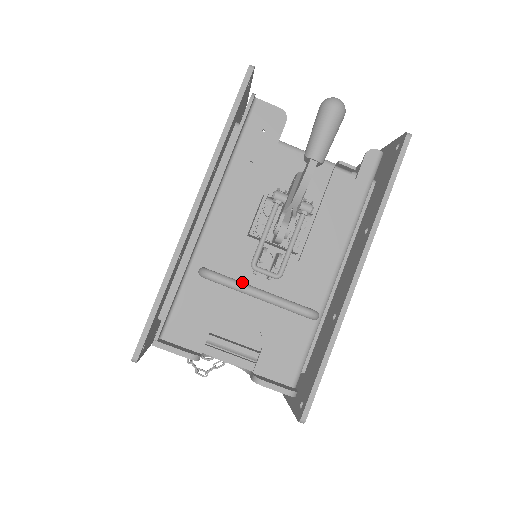
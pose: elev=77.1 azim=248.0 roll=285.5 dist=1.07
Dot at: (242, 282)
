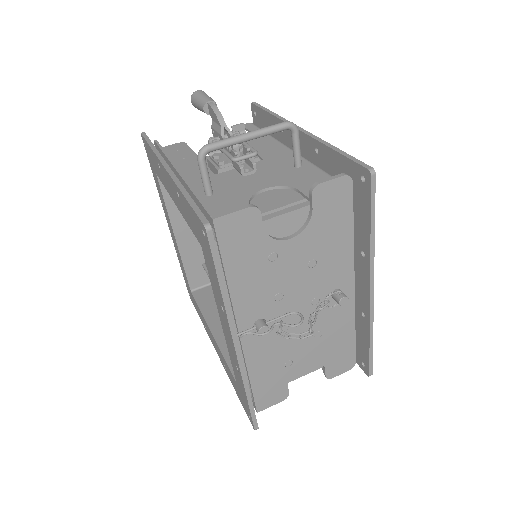
Dot at: (229, 139)
